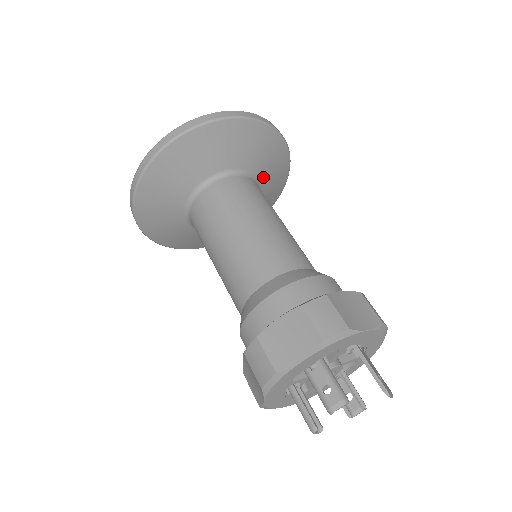
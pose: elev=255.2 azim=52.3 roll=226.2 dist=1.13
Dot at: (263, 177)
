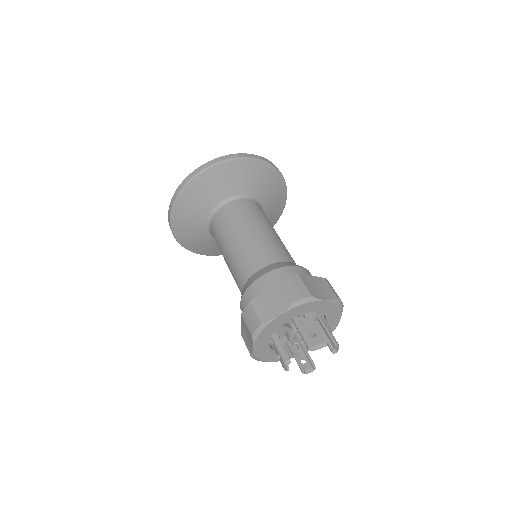
Dot at: (242, 189)
